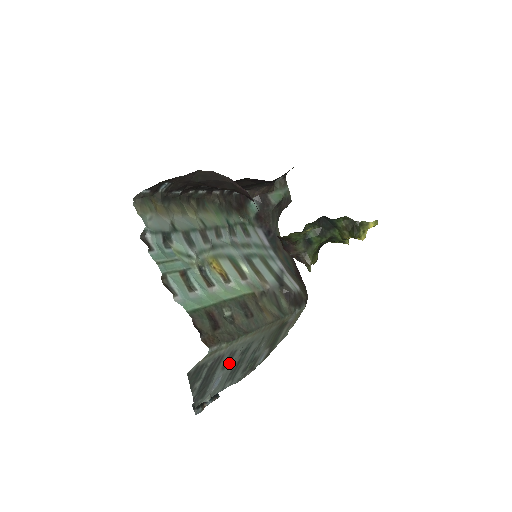
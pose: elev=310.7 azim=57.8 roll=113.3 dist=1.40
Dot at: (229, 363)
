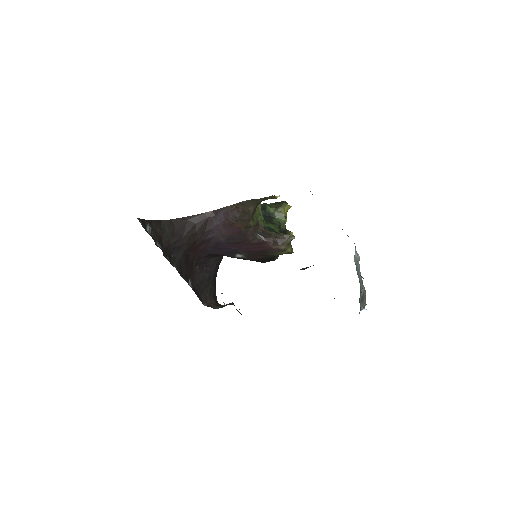
Dot at: occluded
